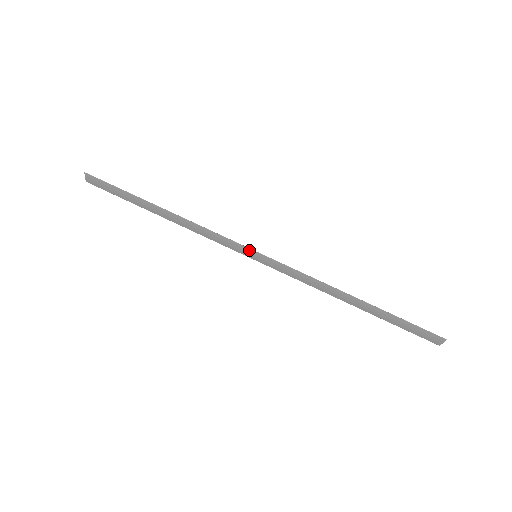
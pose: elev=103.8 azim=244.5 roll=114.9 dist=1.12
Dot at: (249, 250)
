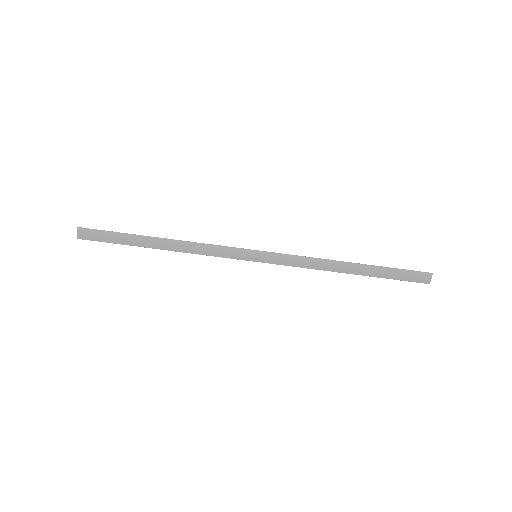
Dot at: (249, 251)
